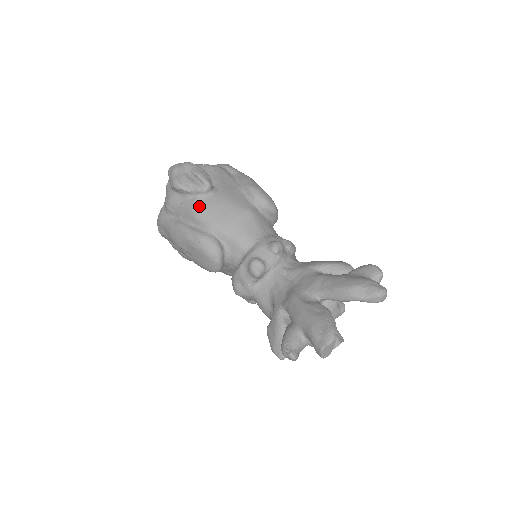
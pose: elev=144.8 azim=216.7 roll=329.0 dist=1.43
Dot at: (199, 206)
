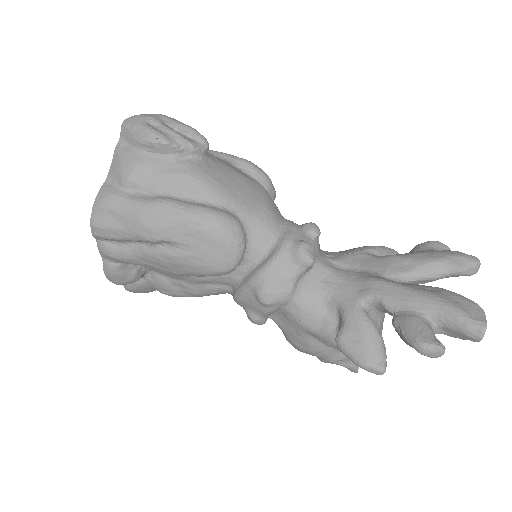
Dot at: (199, 171)
